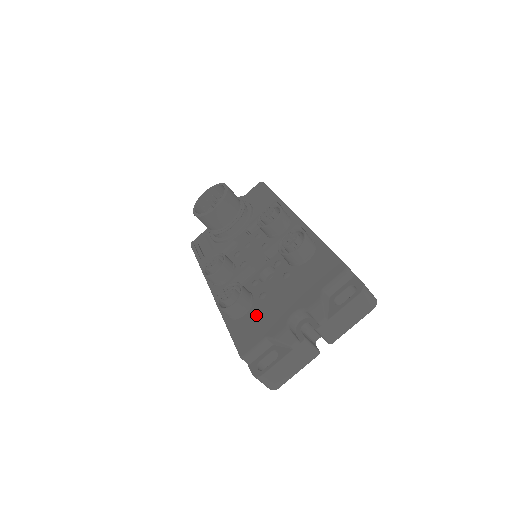
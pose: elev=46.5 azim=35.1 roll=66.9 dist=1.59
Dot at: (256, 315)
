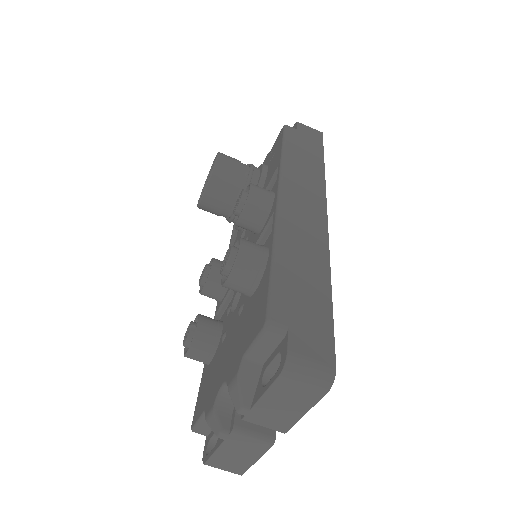
Dot at: (212, 368)
